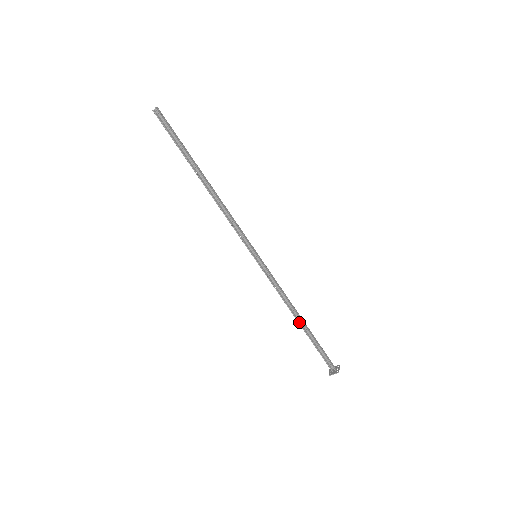
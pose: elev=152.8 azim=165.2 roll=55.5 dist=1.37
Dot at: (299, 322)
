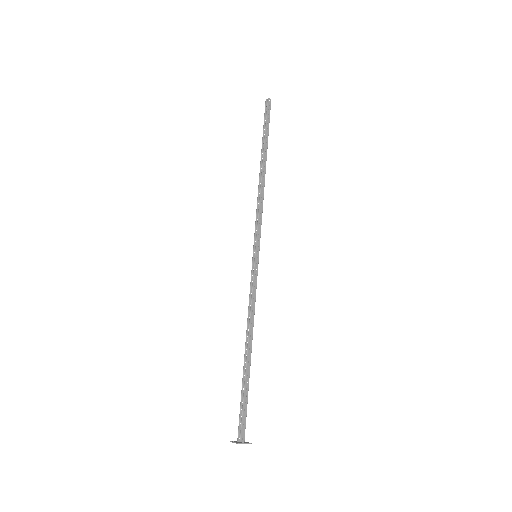
Dot at: (247, 353)
